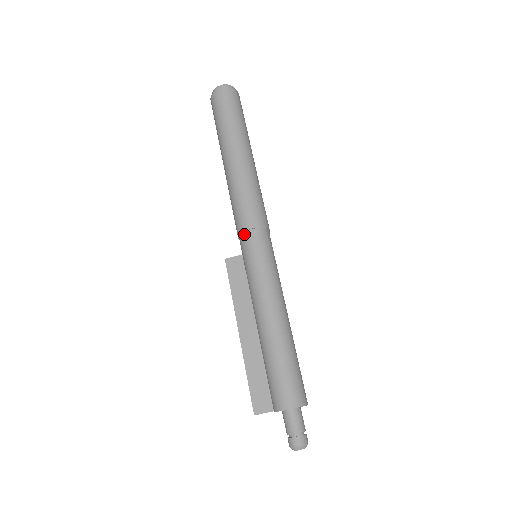
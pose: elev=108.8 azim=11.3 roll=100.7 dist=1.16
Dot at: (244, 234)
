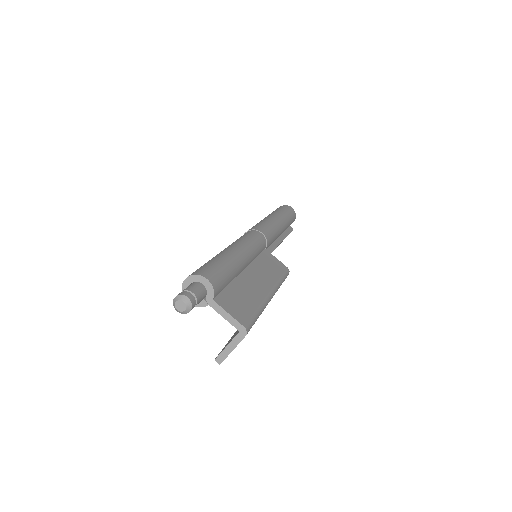
Dot at: occluded
